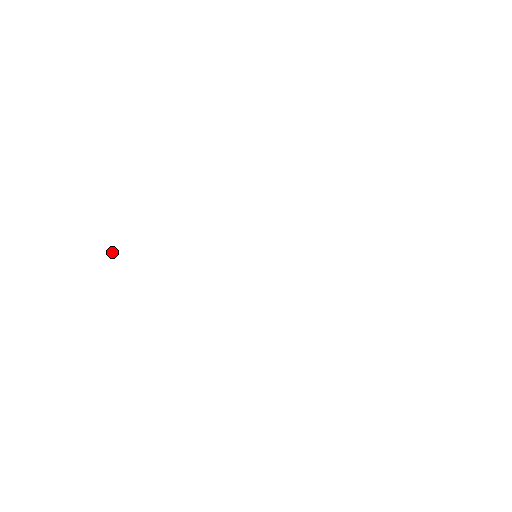
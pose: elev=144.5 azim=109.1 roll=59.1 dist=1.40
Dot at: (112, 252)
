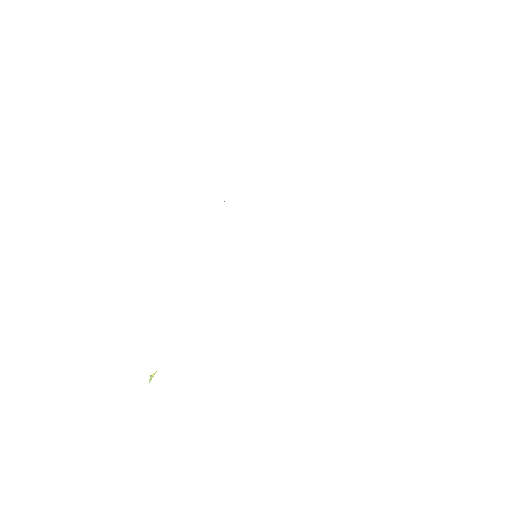
Dot at: occluded
